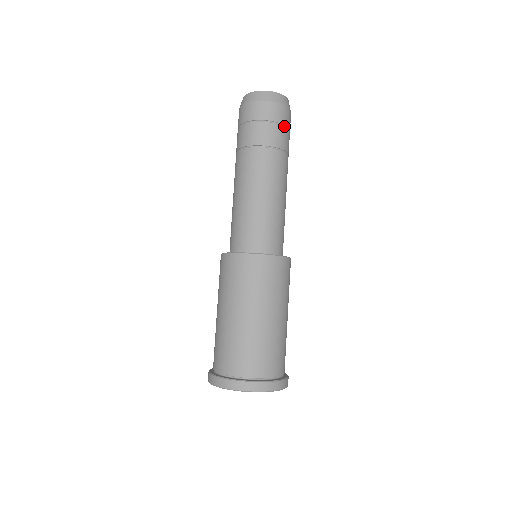
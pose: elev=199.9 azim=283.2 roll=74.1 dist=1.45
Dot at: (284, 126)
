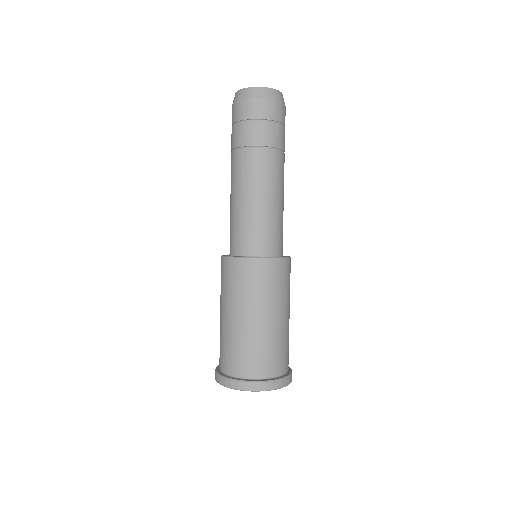
Dot at: (277, 123)
